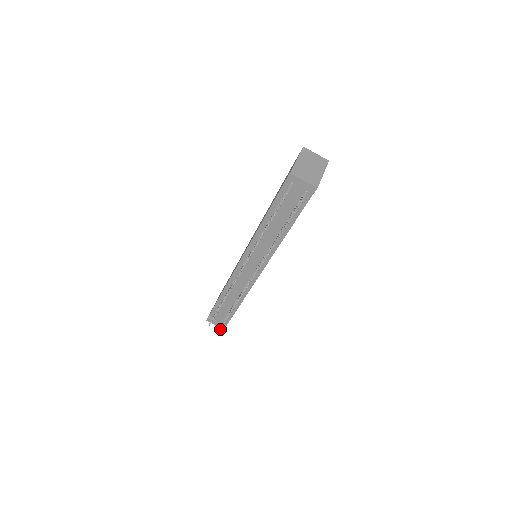
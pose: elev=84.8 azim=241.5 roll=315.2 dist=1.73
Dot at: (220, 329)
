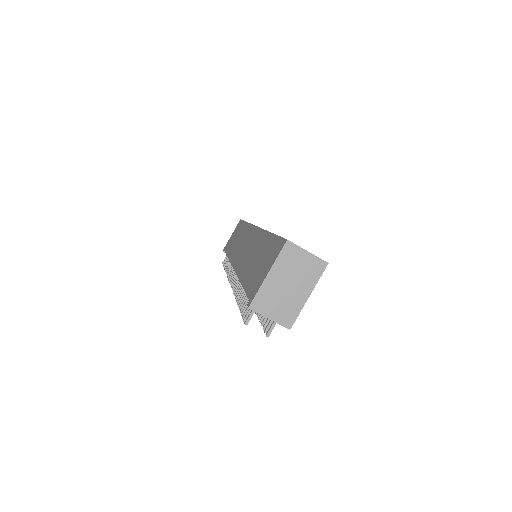
Dot at: occluded
